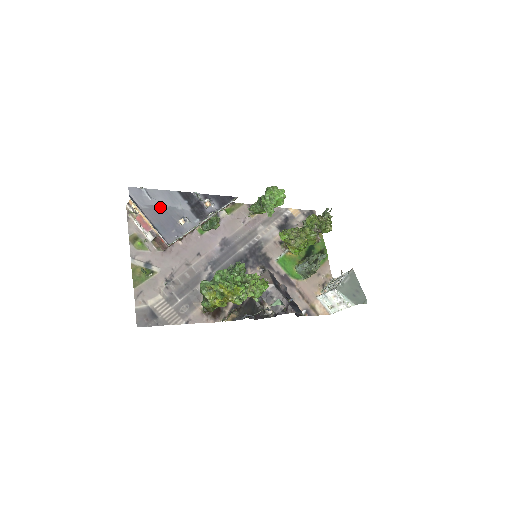
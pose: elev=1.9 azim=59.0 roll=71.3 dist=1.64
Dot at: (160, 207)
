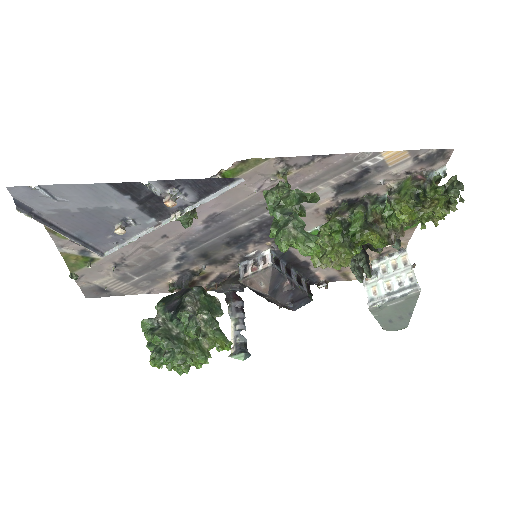
Dot at: (78, 210)
